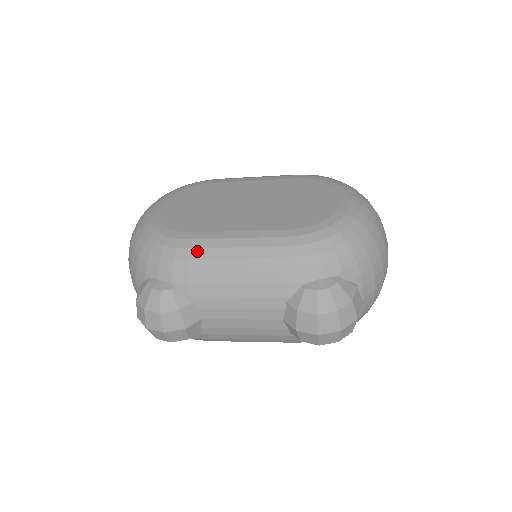
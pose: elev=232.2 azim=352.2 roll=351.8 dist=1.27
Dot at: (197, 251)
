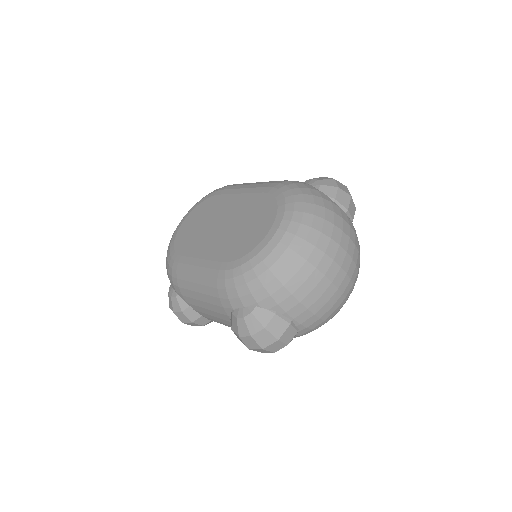
Dot at: (180, 273)
